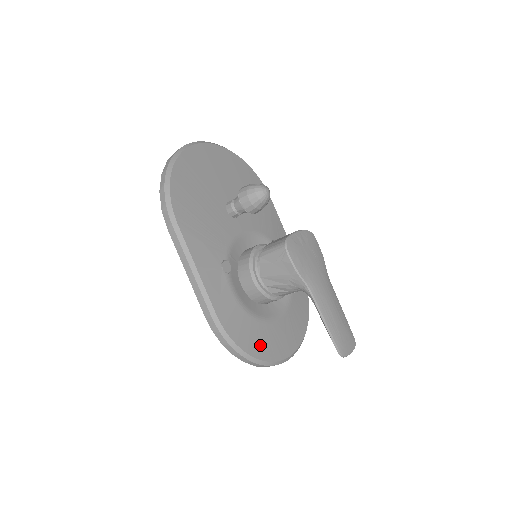
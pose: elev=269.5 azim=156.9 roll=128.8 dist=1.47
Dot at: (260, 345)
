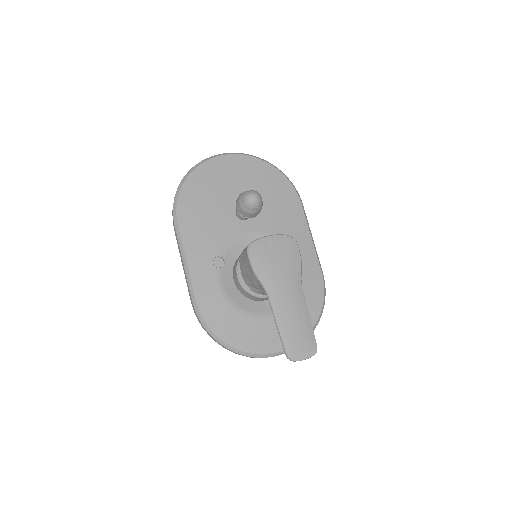
Dot at: (238, 335)
